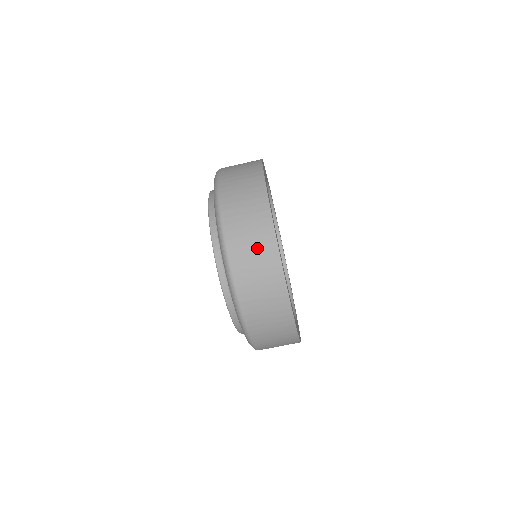
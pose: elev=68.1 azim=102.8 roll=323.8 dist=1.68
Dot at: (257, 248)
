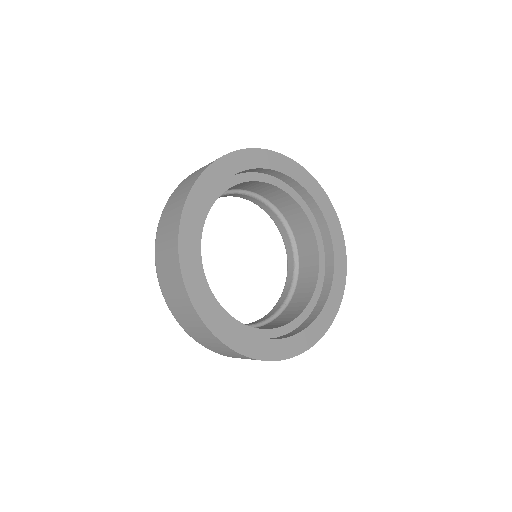
Dot at: occluded
